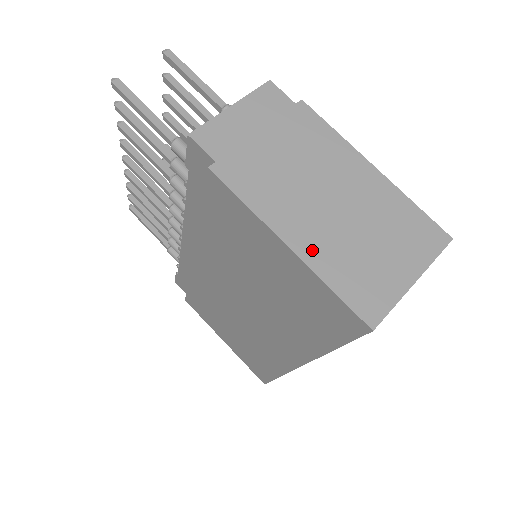
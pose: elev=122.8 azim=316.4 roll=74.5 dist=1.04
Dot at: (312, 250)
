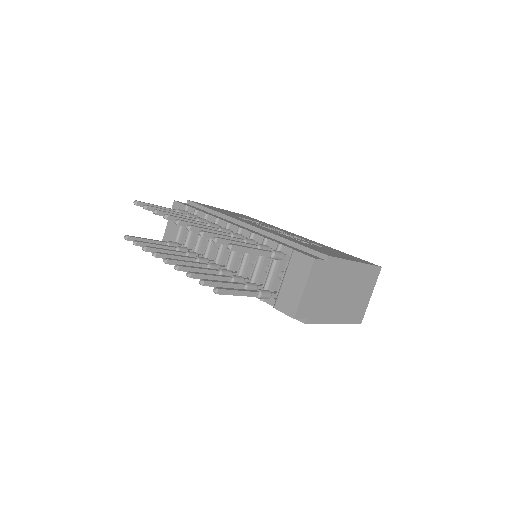
Dot at: (342, 318)
